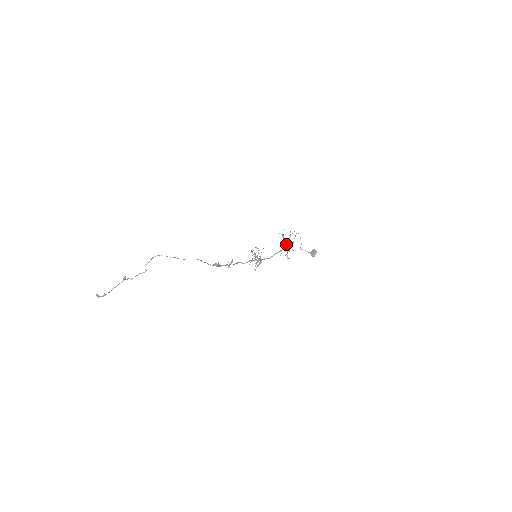
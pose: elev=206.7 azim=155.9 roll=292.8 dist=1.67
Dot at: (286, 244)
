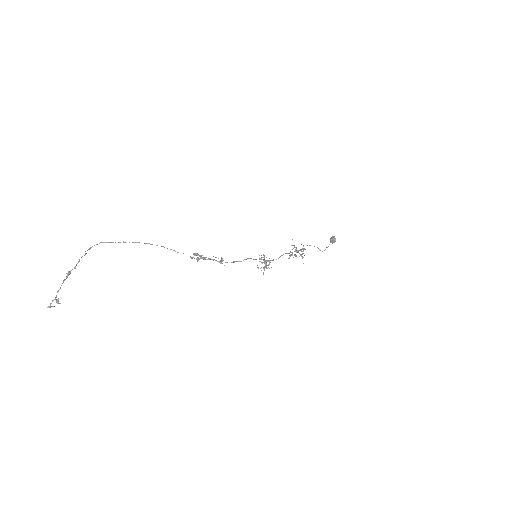
Dot at: (295, 250)
